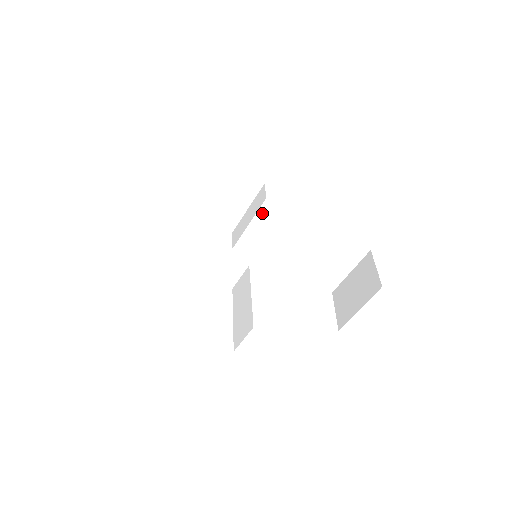
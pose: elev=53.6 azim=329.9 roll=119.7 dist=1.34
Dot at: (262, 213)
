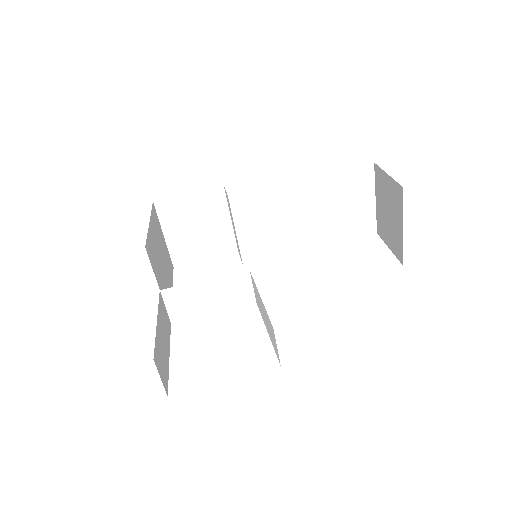
Dot at: (237, 213)
